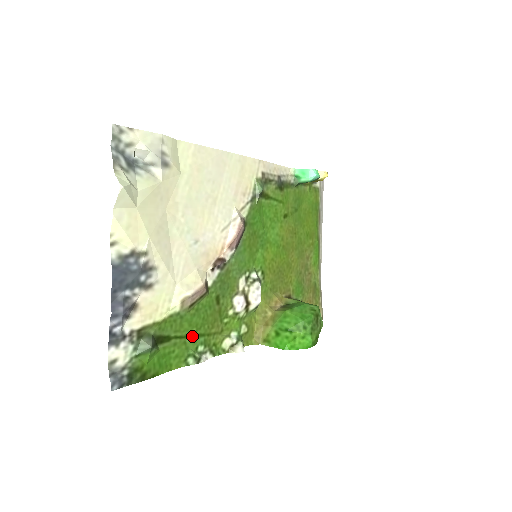
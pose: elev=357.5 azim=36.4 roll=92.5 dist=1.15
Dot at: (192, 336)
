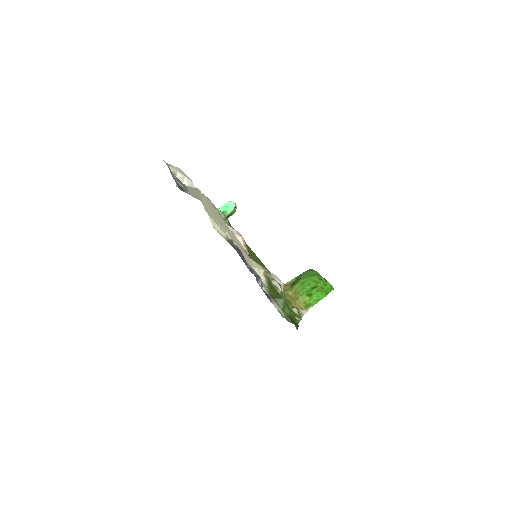
Dot at: occluded
